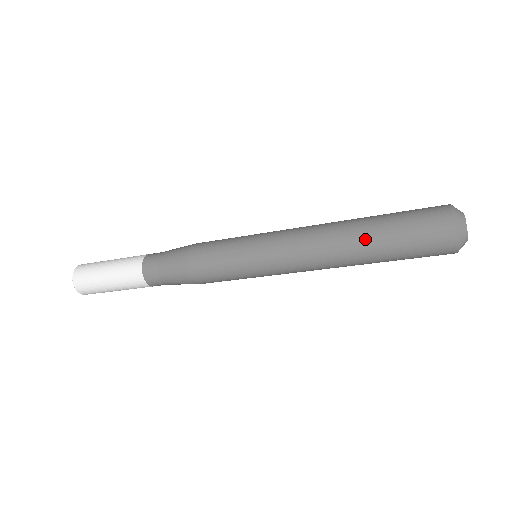
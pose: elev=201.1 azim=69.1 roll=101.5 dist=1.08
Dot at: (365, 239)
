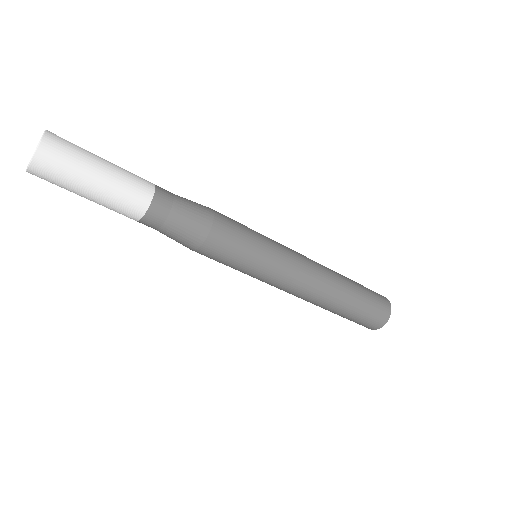
Dot at: (344, 276)
